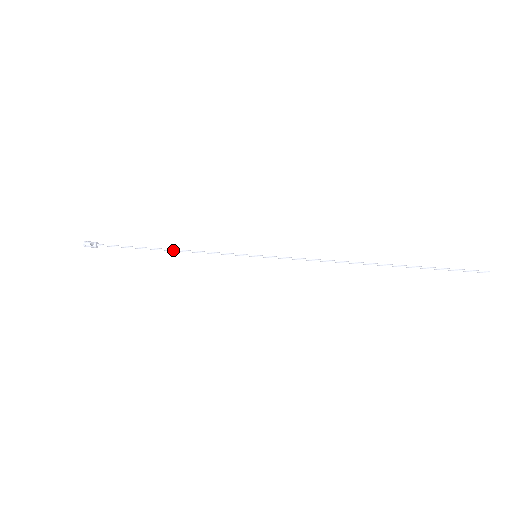
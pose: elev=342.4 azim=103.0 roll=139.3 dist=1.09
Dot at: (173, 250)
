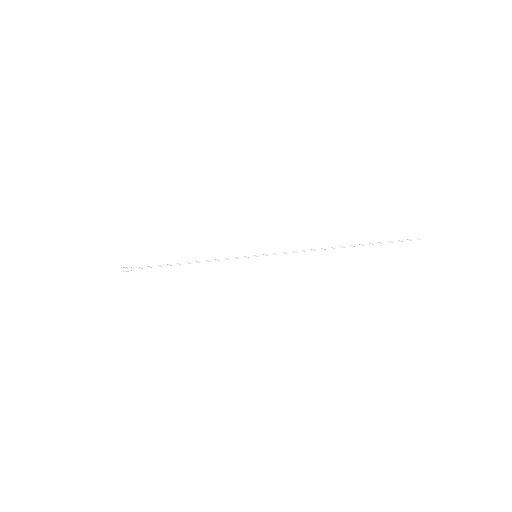
Dot at: (192, 262)
